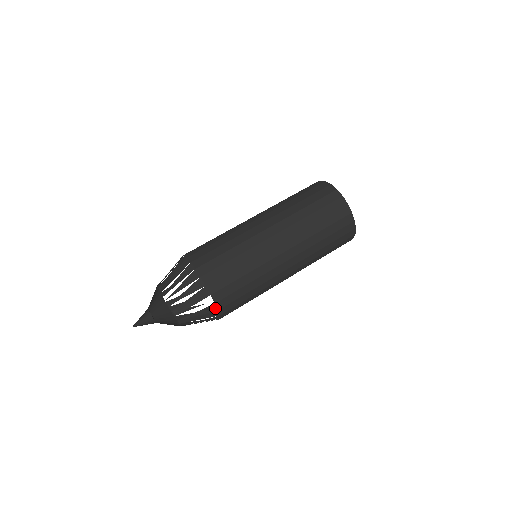
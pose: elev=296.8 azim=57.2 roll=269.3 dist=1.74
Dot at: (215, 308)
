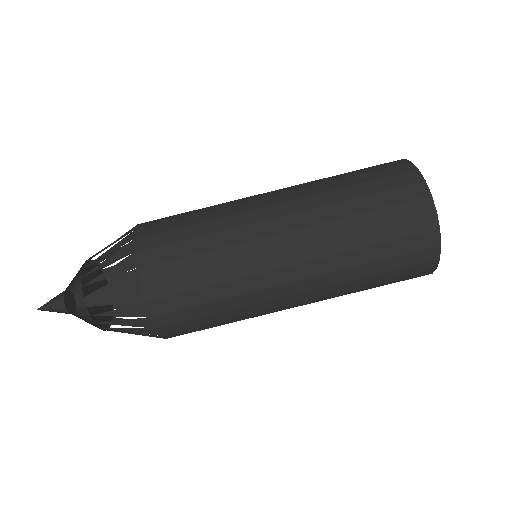
Dot at: occluded
